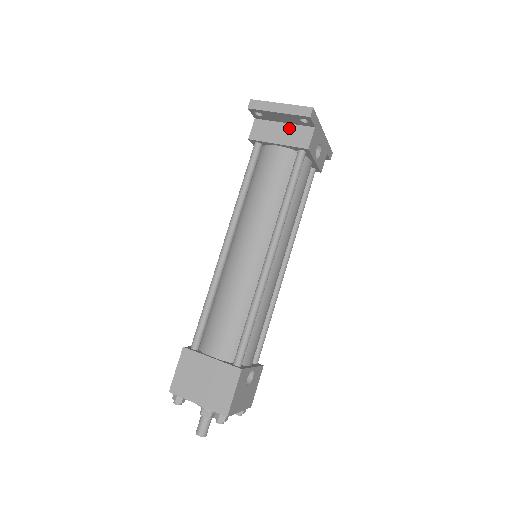
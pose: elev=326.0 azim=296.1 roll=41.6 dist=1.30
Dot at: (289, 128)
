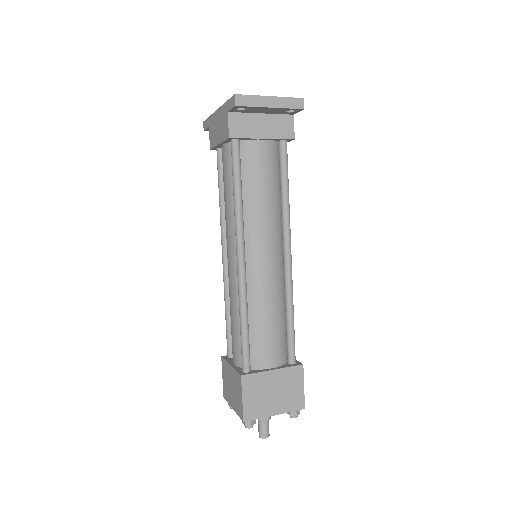
Dot at: (269, 119)
